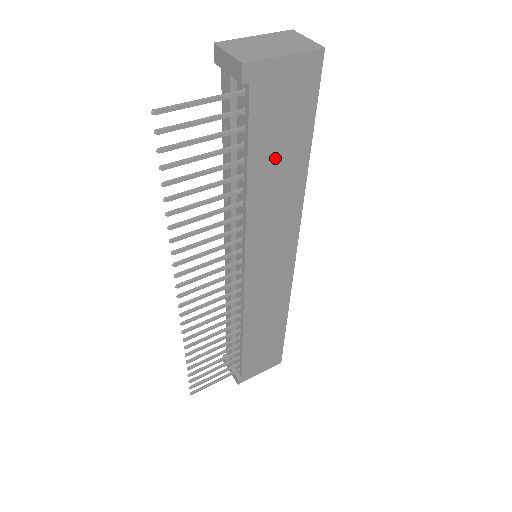
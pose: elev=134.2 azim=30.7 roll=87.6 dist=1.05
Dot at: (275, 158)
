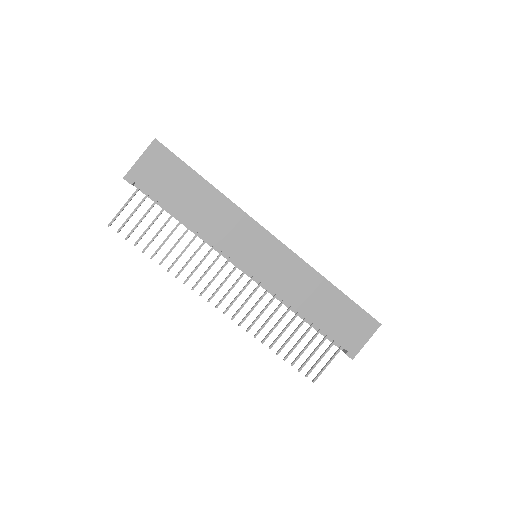
Dot at: (187, 199)
